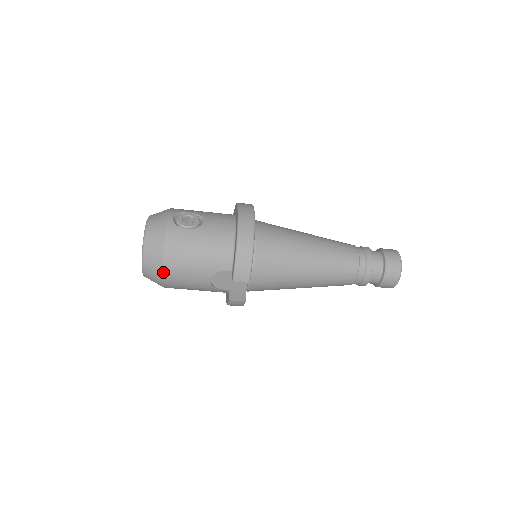
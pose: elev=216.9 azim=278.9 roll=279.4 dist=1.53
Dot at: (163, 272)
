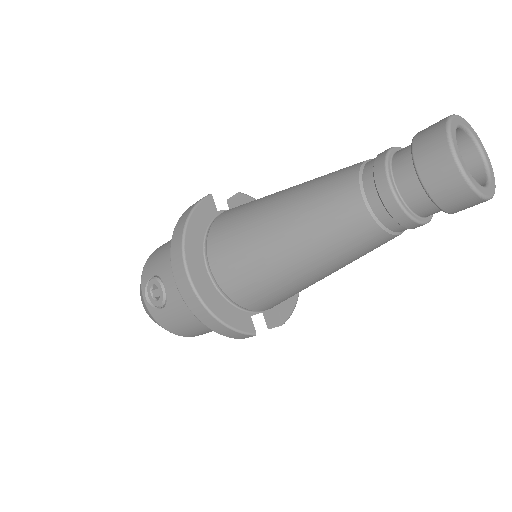
Dot at: (194, 336)
